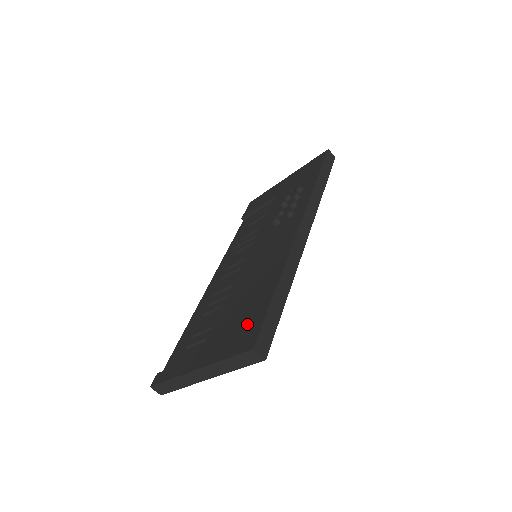
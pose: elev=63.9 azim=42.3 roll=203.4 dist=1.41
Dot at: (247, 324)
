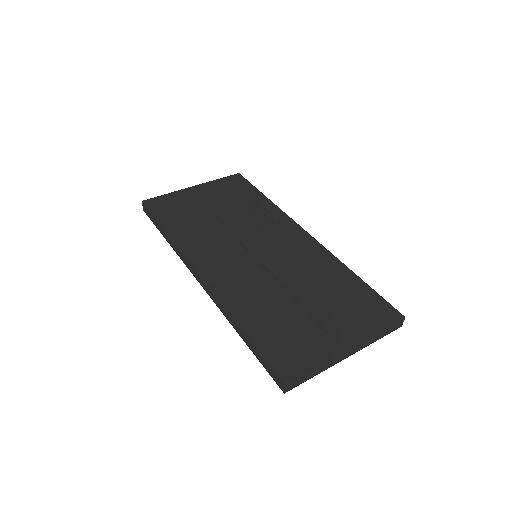
Dot at: (367, 304)
